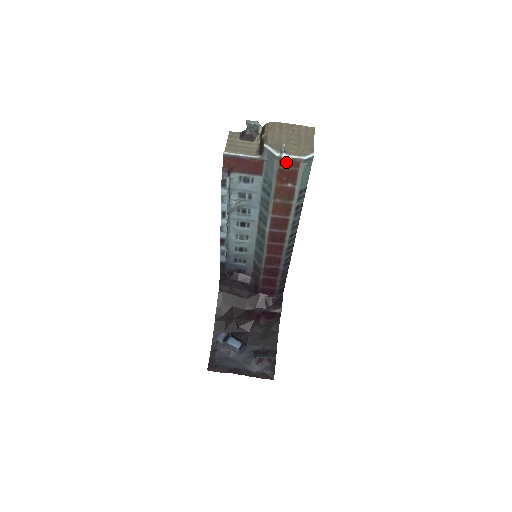
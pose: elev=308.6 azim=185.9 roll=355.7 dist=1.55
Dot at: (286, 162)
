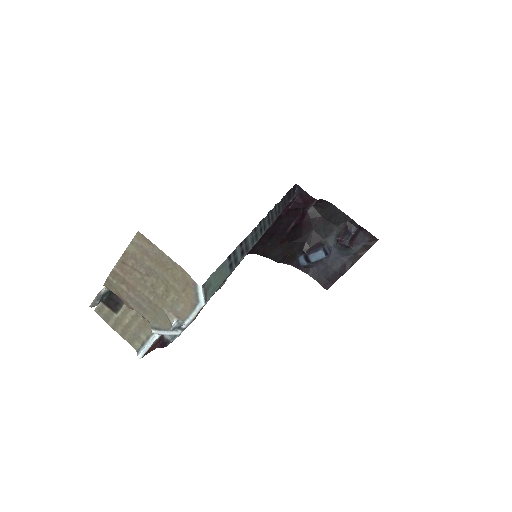
Dot at: occluded
